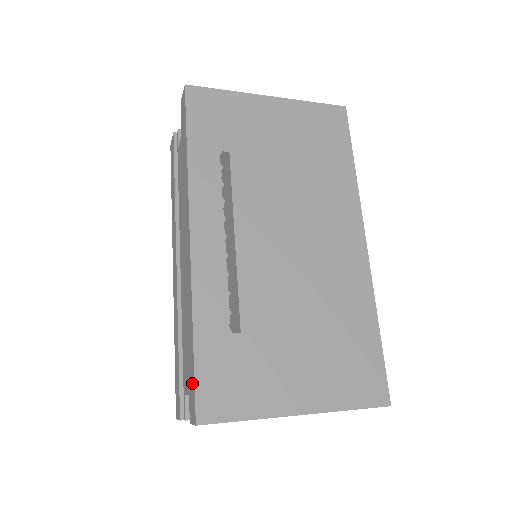
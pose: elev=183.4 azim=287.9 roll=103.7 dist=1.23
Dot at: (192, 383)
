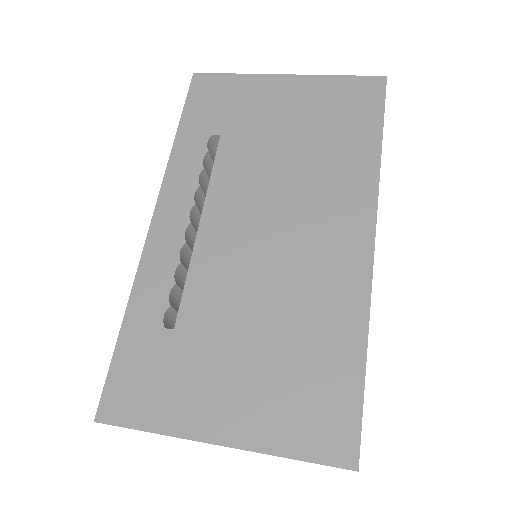
Dot at: occluded
